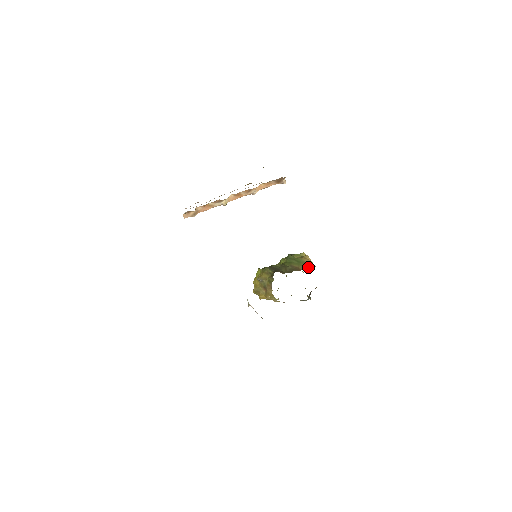
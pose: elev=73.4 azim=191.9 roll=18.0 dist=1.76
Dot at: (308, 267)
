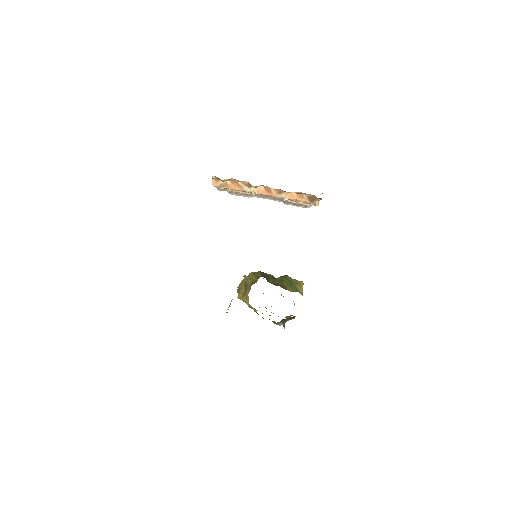
Dot at: (295, 291)
